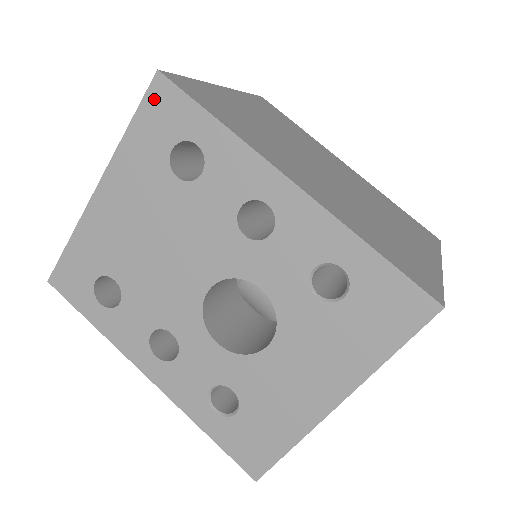
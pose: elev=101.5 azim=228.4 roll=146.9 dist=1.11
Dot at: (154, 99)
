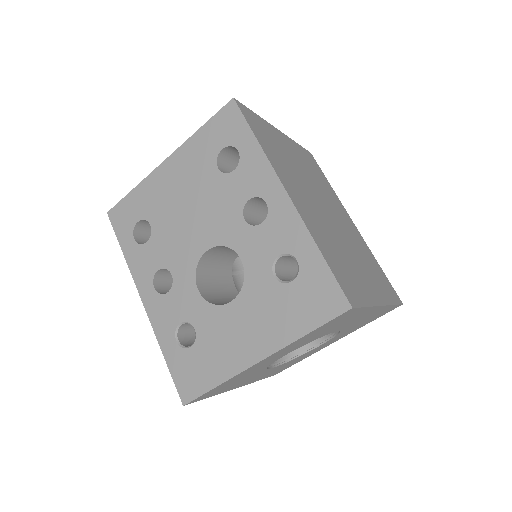
Dot at: (224, 115)
